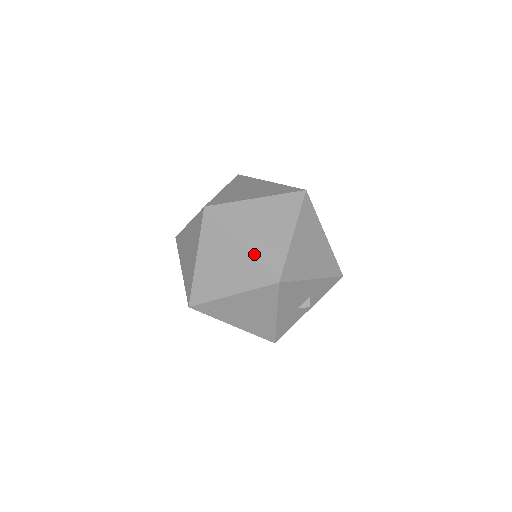
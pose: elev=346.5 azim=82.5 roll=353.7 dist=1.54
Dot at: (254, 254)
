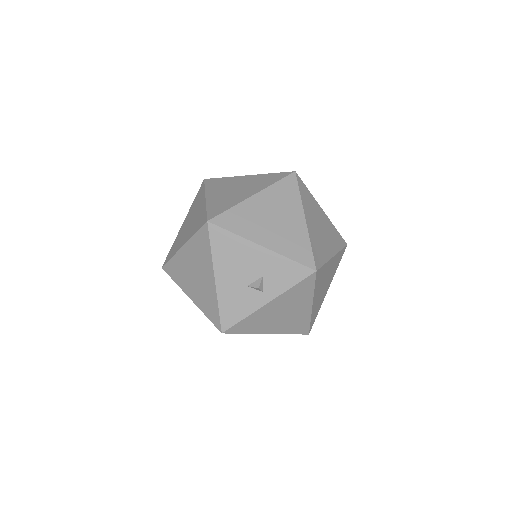
Dot at: (208, 204)
